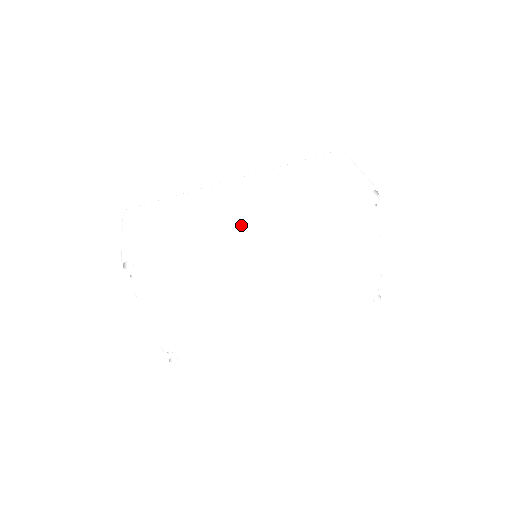
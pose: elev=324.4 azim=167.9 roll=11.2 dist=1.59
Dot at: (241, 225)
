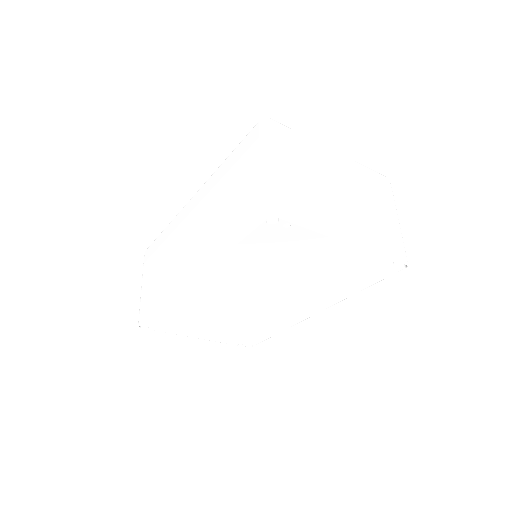
Dot at: (183, 284)
